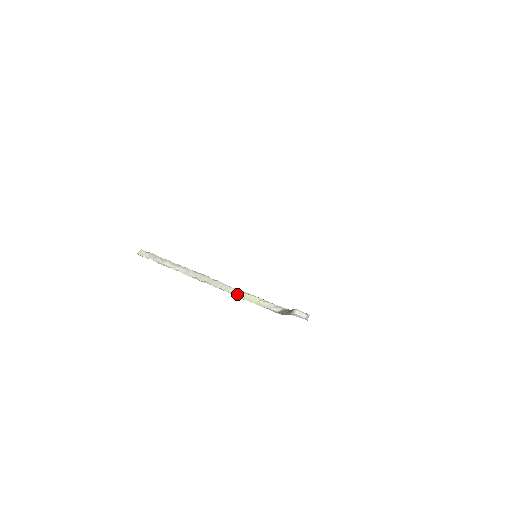
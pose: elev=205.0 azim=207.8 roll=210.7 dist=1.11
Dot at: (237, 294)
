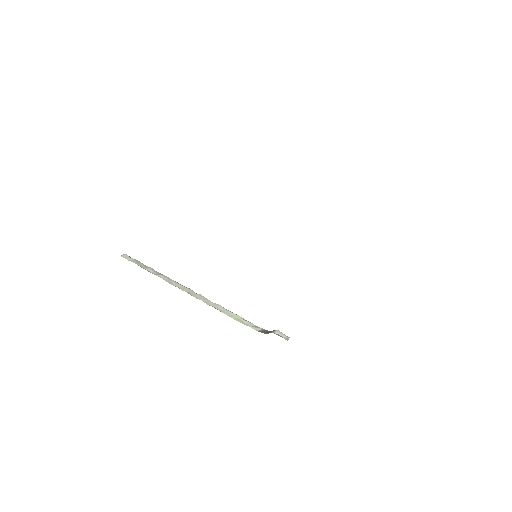
Dot at: (218, 308)
